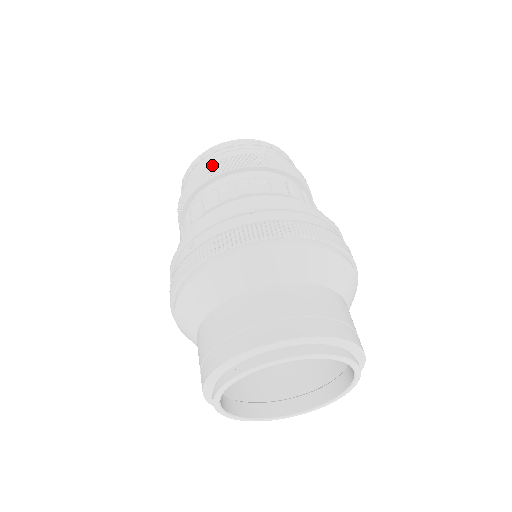
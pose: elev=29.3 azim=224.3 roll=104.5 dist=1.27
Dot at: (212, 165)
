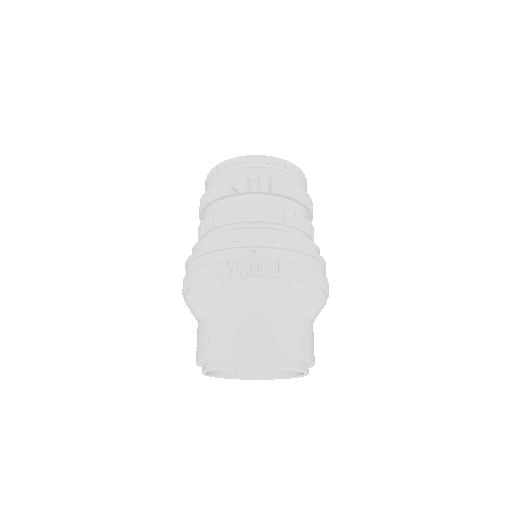
Dot at: (200, 200)
